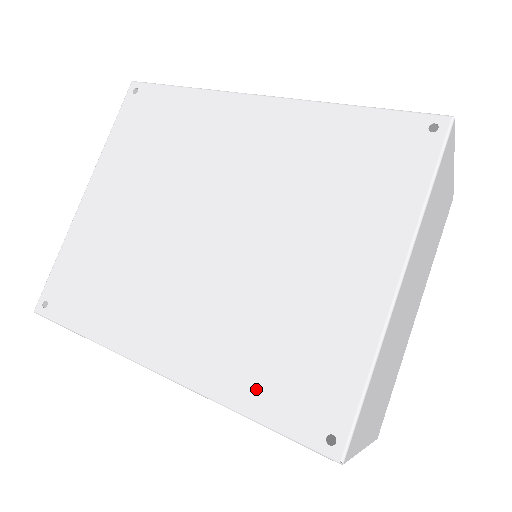
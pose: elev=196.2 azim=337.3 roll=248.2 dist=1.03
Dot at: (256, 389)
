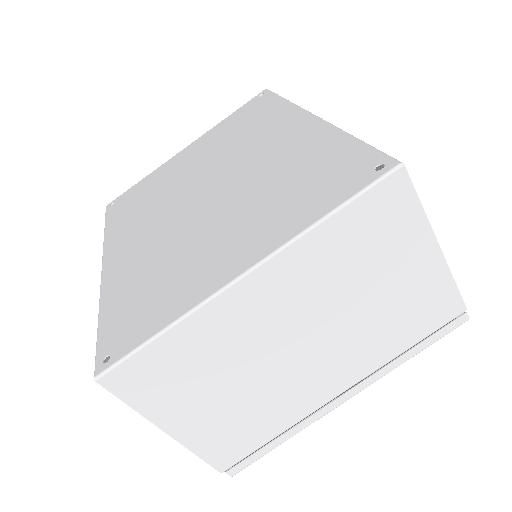
Dot at: (118, 302)
